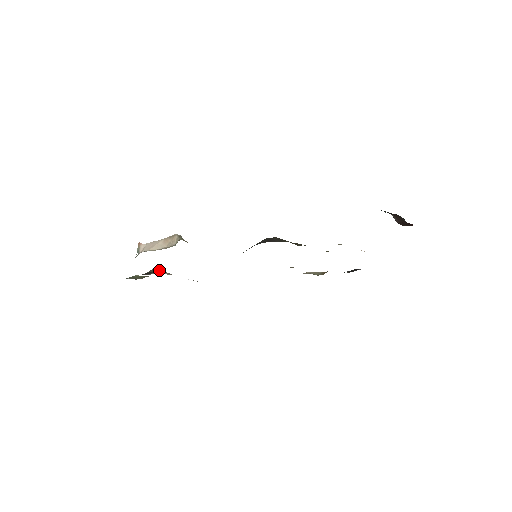
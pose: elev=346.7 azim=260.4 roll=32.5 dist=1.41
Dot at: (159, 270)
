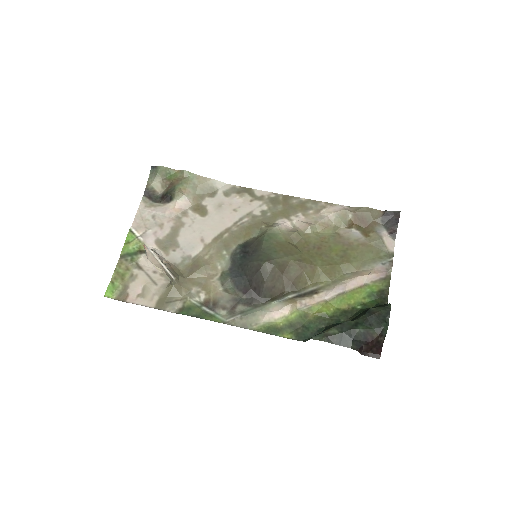
Dot at: (177, 198)
